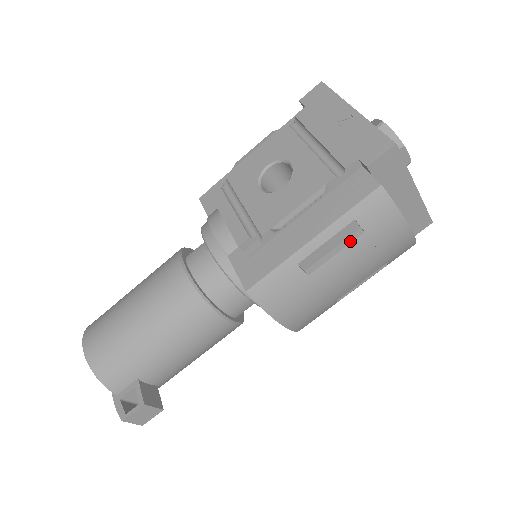
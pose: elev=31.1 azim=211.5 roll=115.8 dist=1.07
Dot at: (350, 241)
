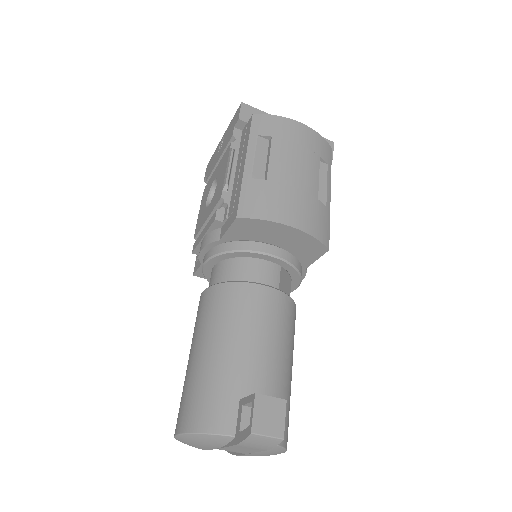
Dot at: (270, 147)
